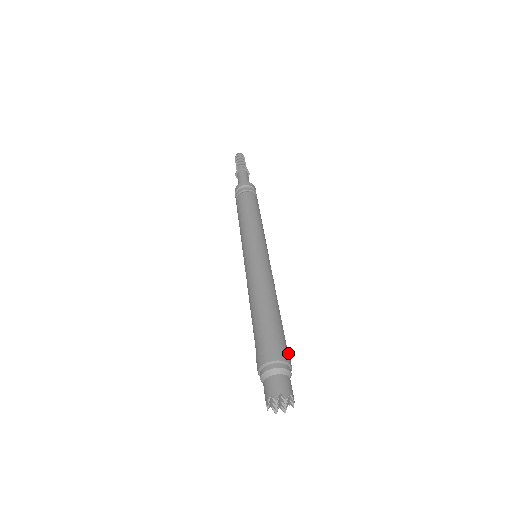
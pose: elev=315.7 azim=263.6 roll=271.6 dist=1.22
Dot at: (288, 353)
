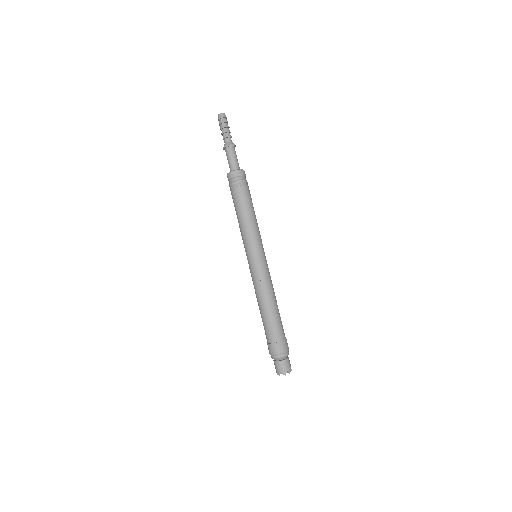
Dot at: occluded
